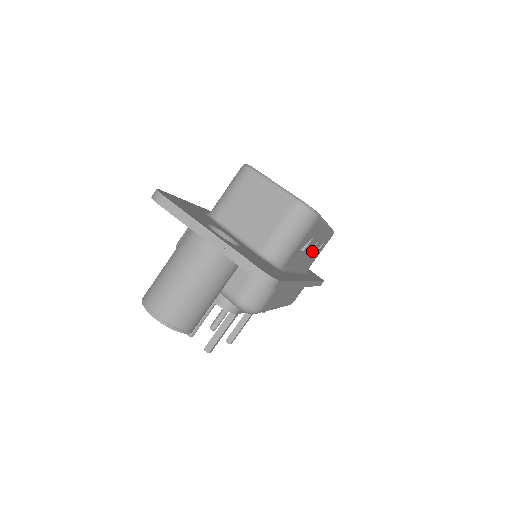
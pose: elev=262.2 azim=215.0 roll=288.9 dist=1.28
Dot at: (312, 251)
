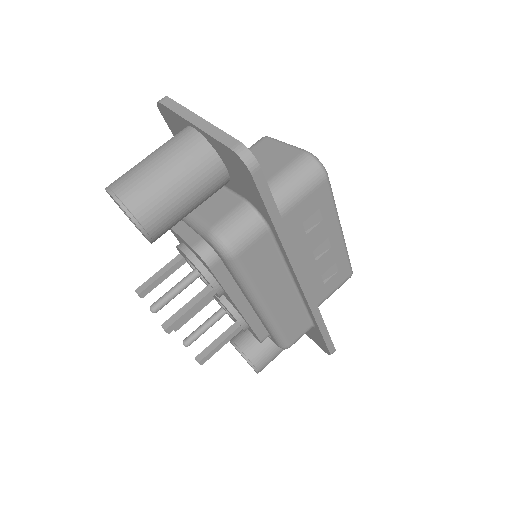
Dot at: (320, 262)
